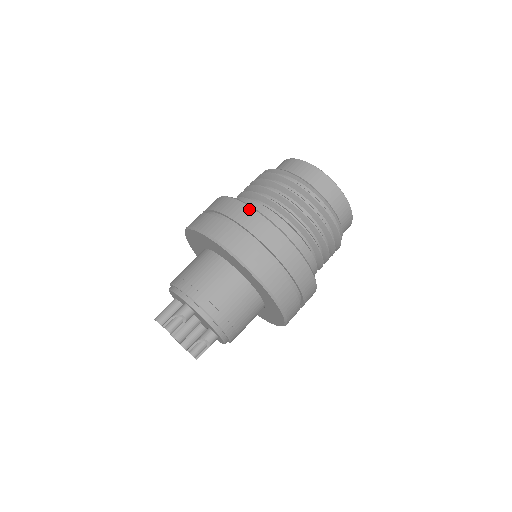
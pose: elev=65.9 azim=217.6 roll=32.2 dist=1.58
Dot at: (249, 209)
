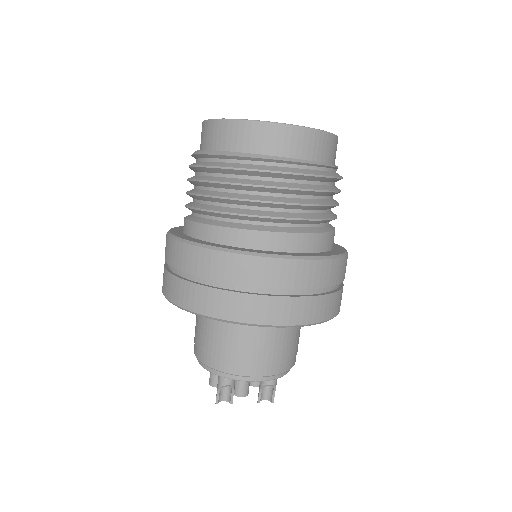
Dot at: (197, 250)
